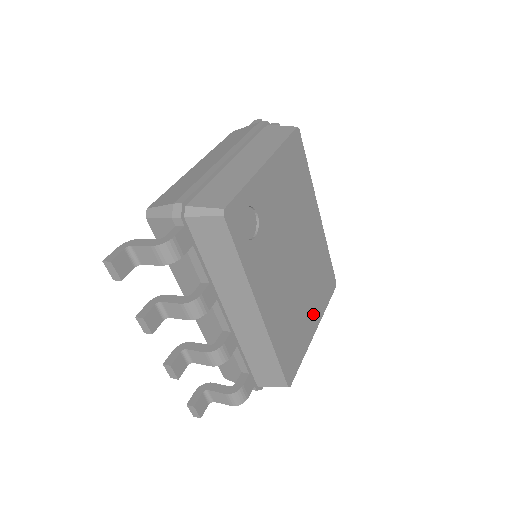
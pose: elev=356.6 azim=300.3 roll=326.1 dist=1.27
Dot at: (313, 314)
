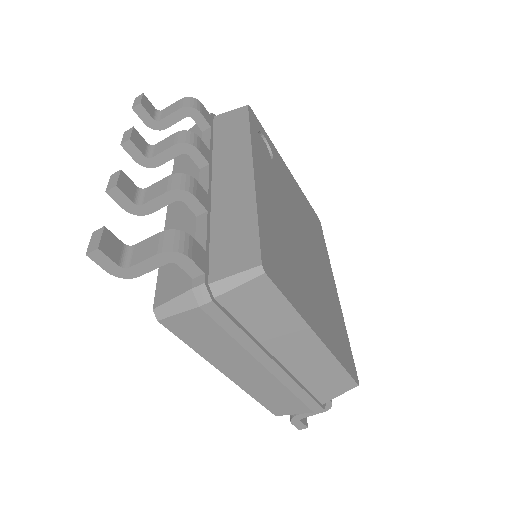
Dot at: (318, 318)
